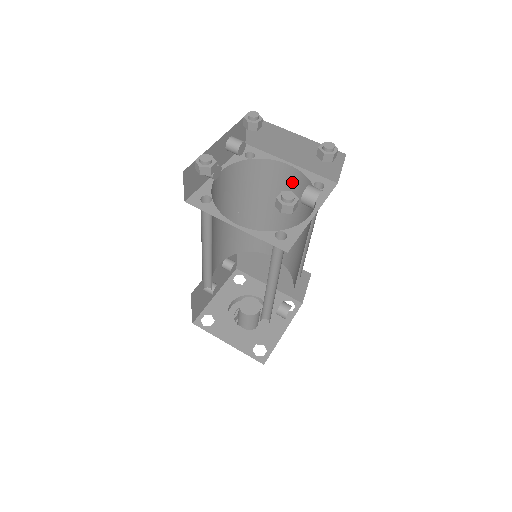
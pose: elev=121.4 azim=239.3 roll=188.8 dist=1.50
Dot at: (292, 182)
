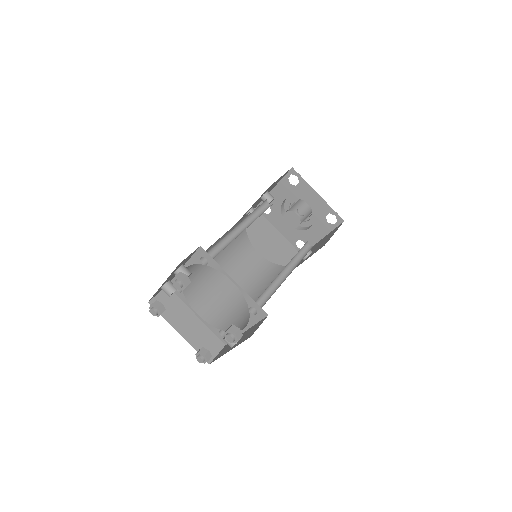
Dot at: occluded
